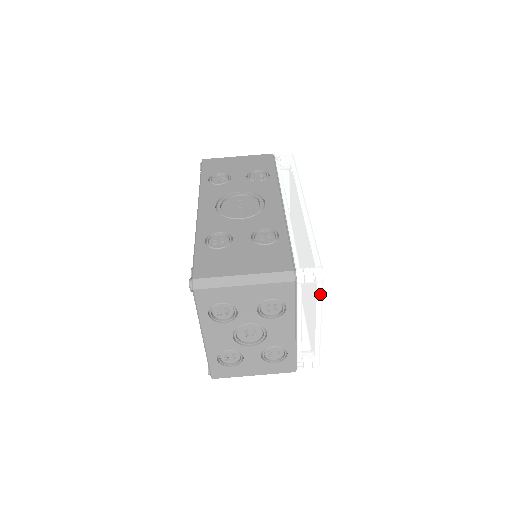
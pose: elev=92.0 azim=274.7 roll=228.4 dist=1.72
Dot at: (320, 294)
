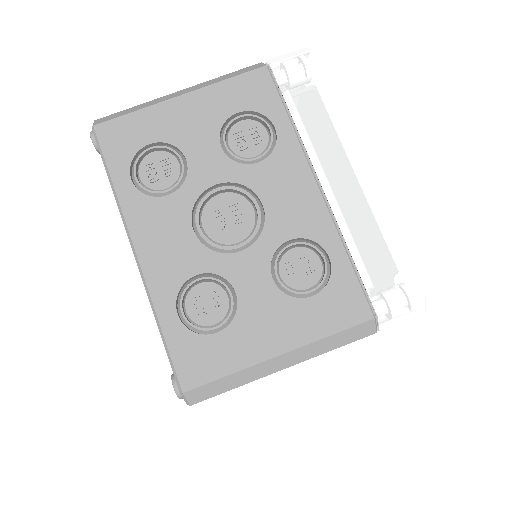
Dot at: (323, 83)
